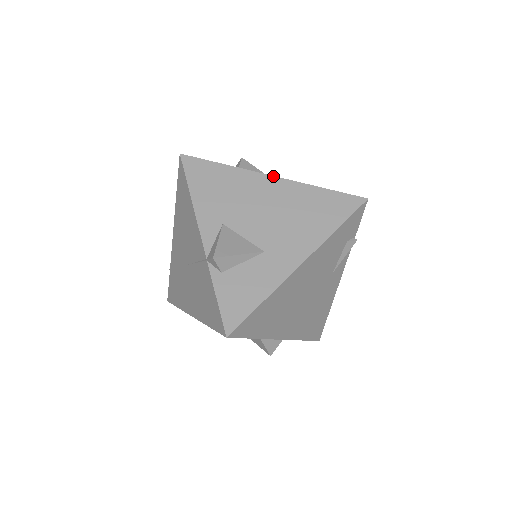
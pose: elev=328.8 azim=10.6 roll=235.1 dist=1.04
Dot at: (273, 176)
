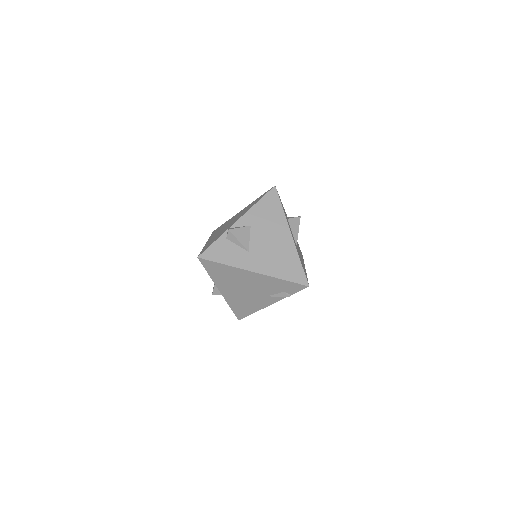
Dot at: (291, 234)
